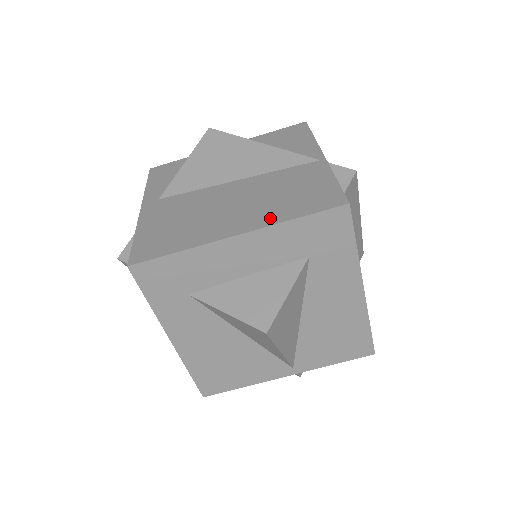
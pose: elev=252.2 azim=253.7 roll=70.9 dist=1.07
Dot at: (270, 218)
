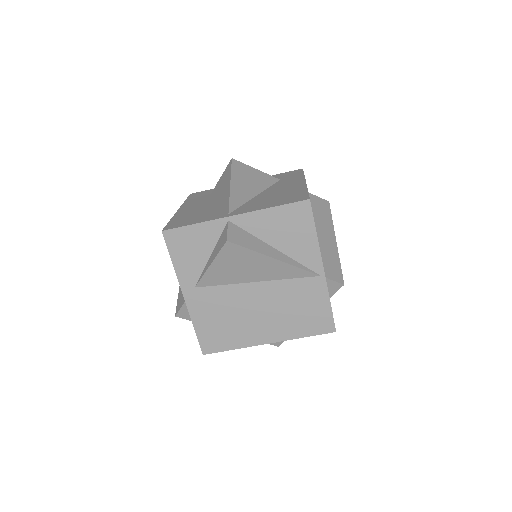
Dot at: (288, 334)
